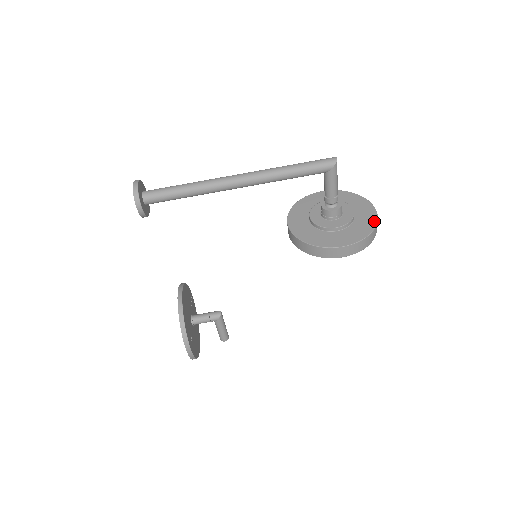
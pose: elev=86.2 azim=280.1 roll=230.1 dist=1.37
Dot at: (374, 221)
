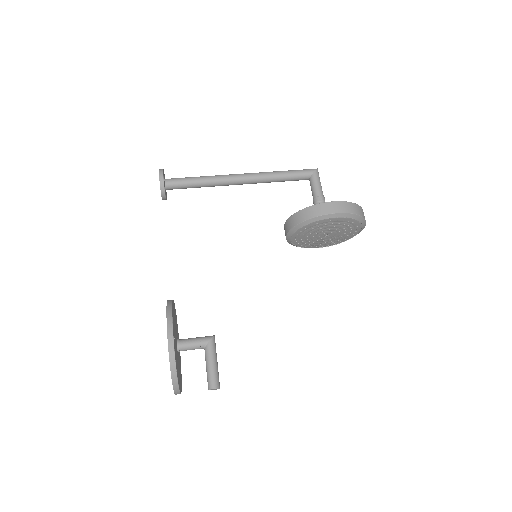
Dot at: occluded
